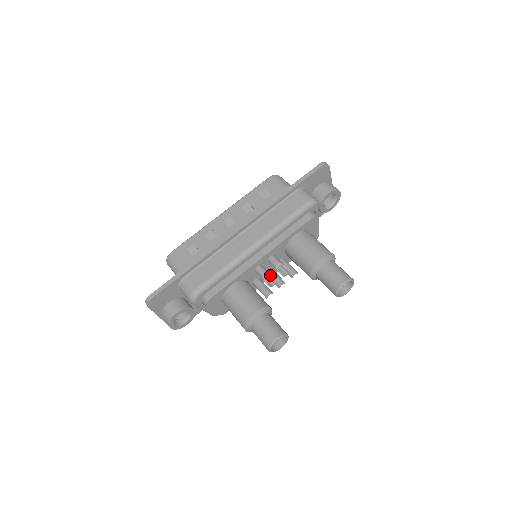
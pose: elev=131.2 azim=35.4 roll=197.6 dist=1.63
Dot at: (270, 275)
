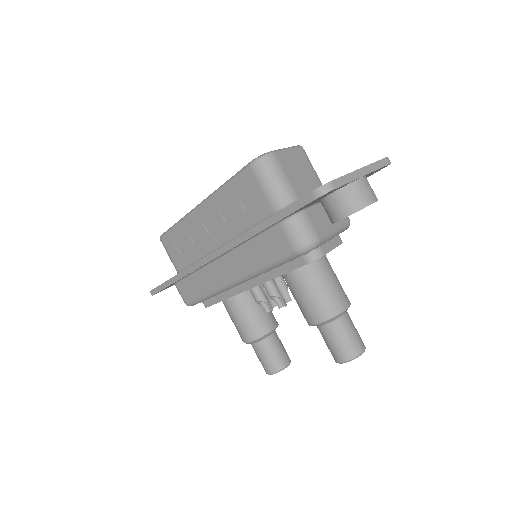
Dot at: (265, 302)
